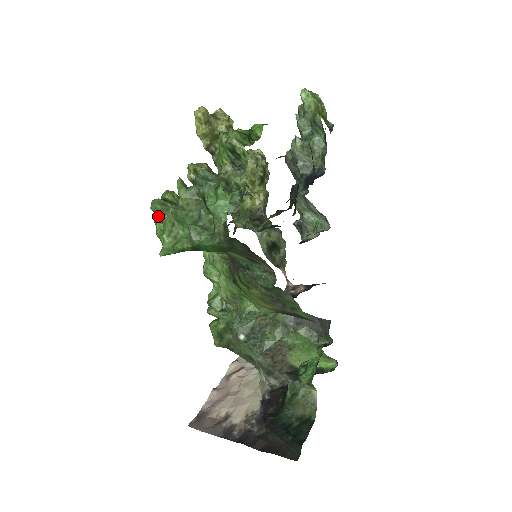
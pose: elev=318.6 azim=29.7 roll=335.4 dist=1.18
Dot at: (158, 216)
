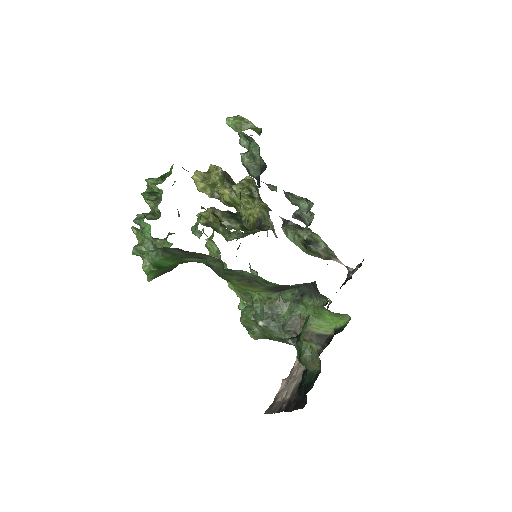
Dot at: (141, 257)
